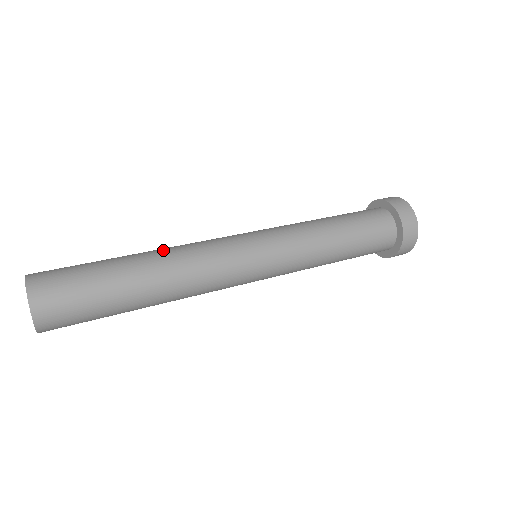
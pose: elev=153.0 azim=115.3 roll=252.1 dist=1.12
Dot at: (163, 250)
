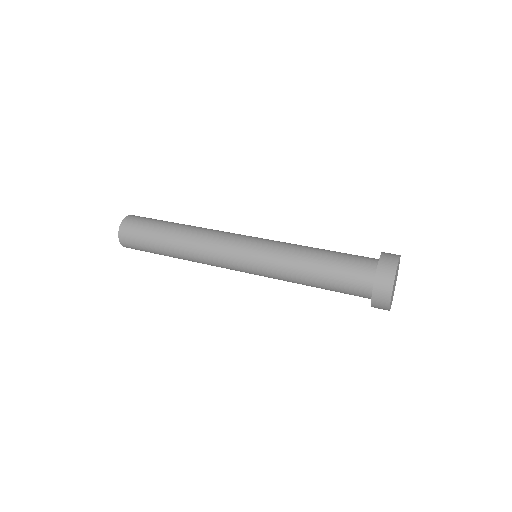
Dot at: (193, 230)
